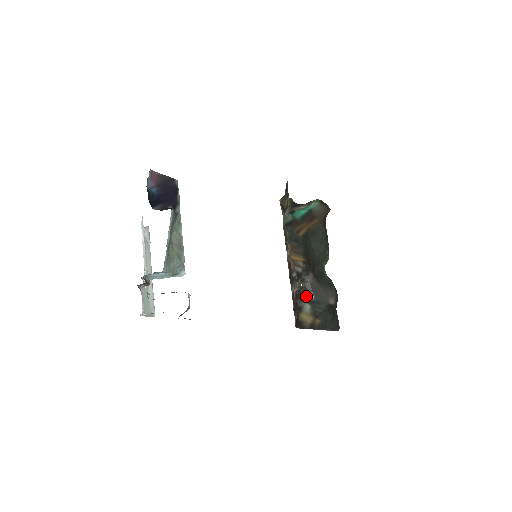
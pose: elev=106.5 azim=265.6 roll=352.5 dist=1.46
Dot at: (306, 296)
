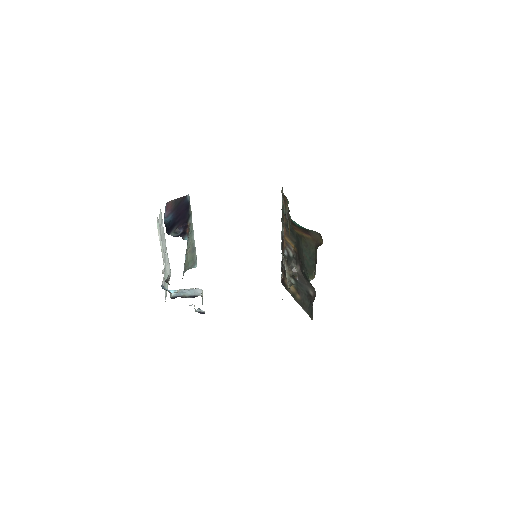
Dot at: (292, 276)
